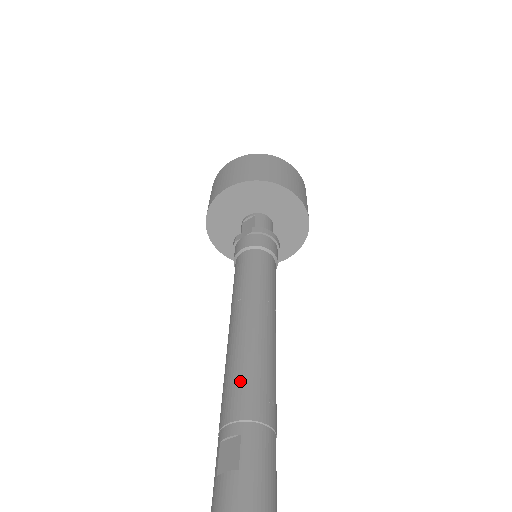
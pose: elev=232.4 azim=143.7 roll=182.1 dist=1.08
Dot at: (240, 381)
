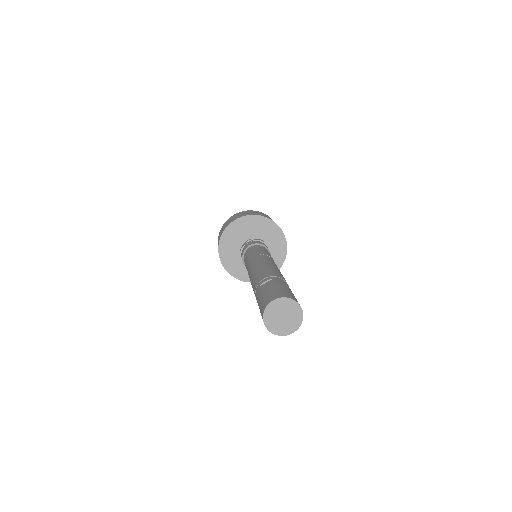
Dot at: (266, 270)
